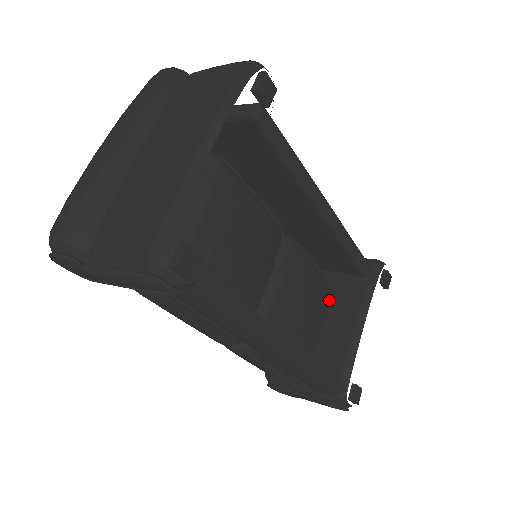
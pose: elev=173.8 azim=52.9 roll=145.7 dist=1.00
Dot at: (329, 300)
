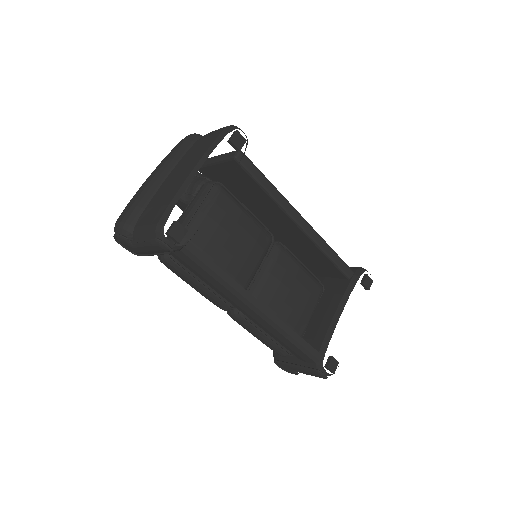
Dot at: (321, 297)
